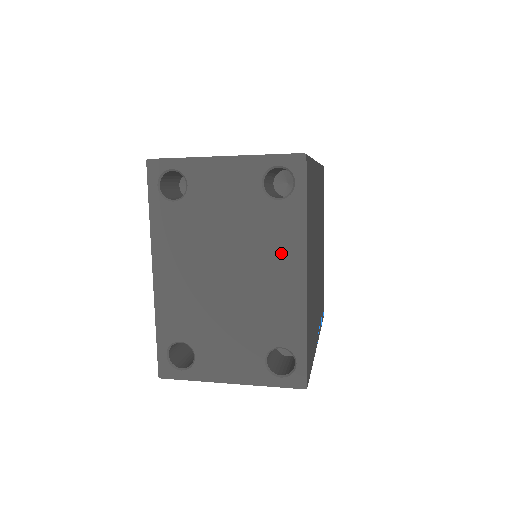
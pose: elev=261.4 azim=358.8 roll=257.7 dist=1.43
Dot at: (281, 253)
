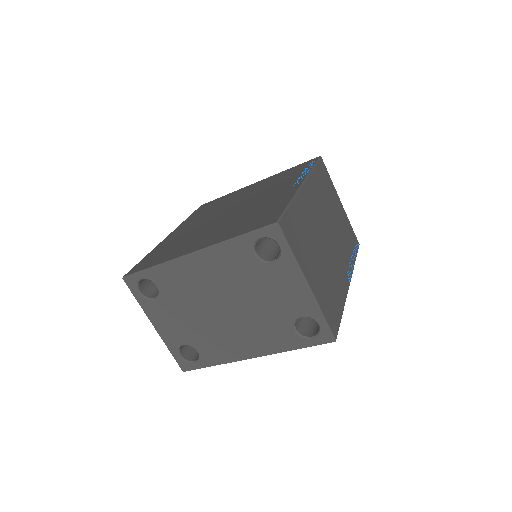
Dot at: (259, 340)
